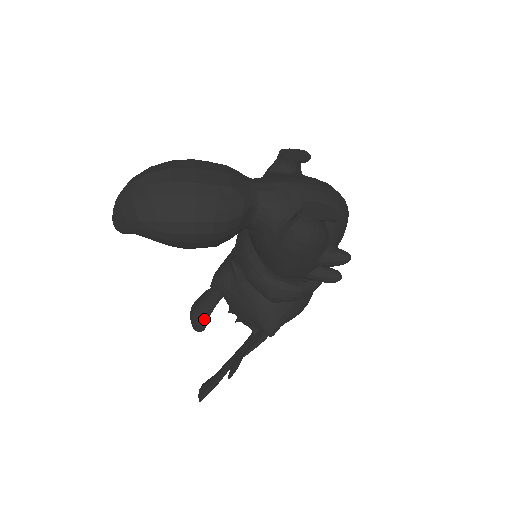
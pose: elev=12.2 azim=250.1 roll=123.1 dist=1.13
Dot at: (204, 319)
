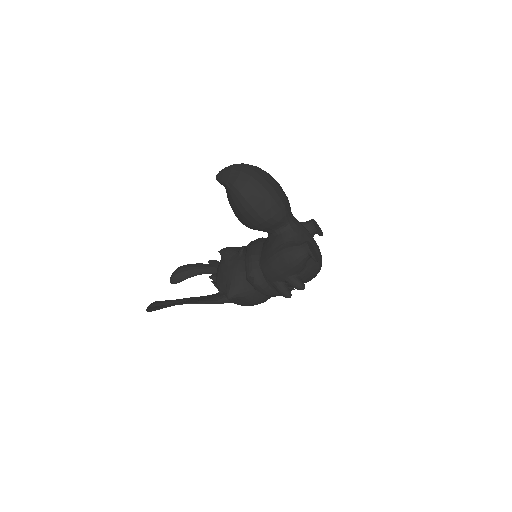
Dot at: (183, 277)
